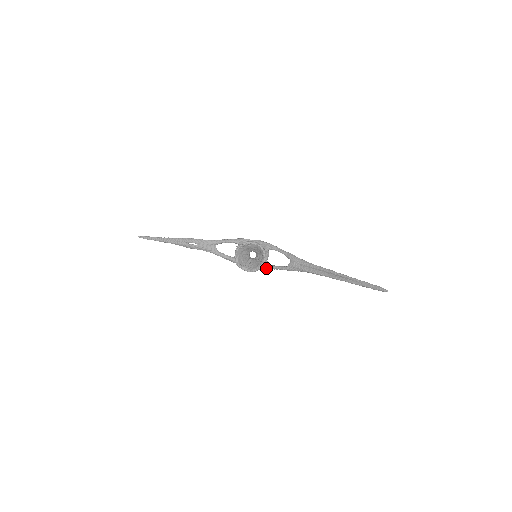
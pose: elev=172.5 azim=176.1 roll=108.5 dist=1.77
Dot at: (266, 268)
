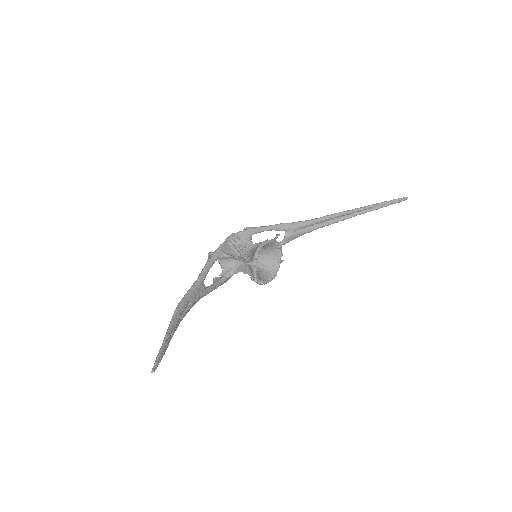
Dot at: occluded
